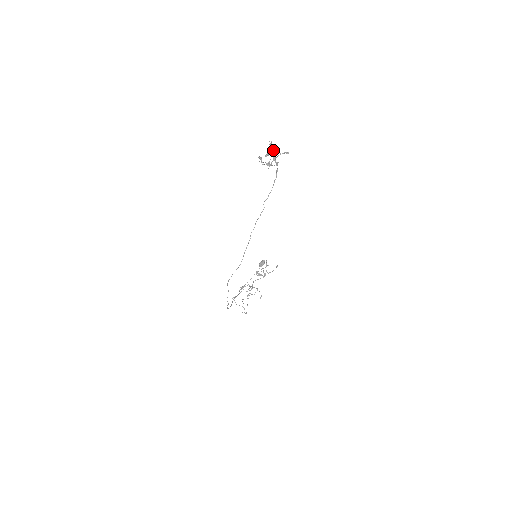
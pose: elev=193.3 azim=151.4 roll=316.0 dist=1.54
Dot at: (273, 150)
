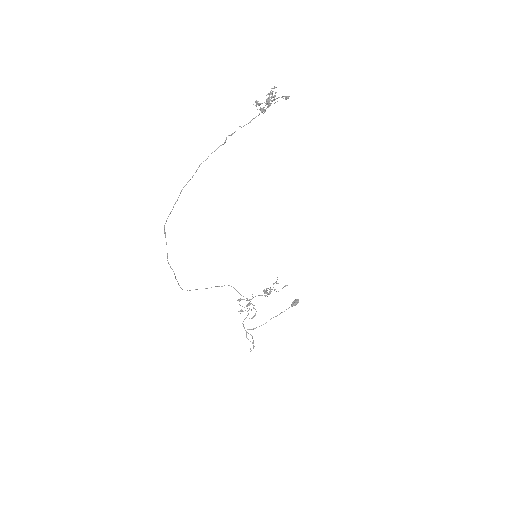
Dot at: (274, 95)
